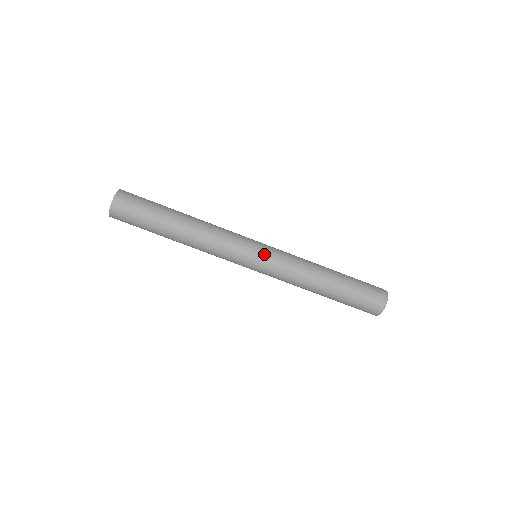
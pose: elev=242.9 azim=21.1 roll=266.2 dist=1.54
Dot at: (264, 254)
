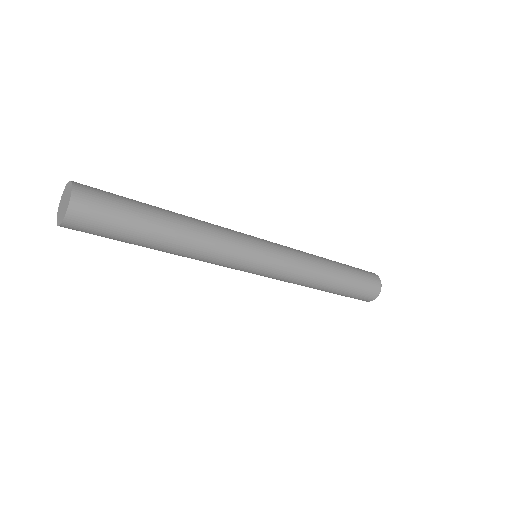
Dot at: (270, 263)
